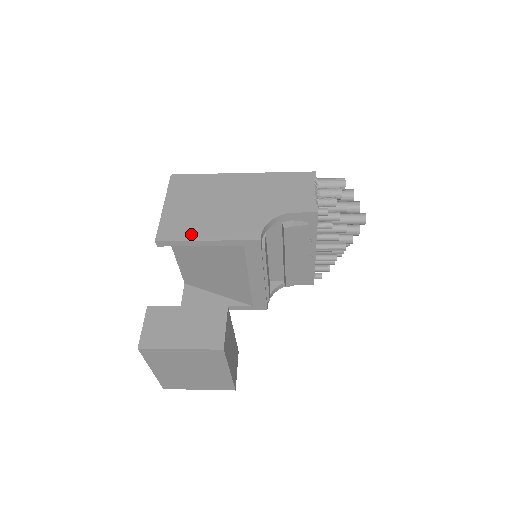
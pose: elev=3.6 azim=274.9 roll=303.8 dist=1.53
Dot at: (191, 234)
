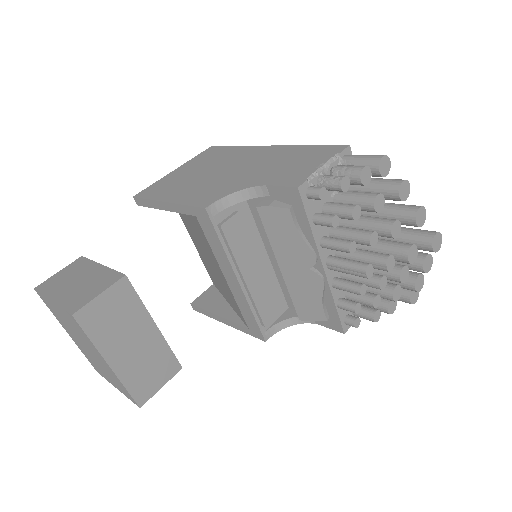
Dot at: (161, 194)
